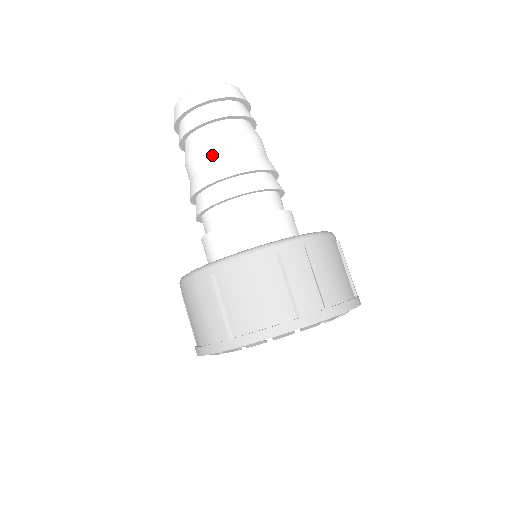
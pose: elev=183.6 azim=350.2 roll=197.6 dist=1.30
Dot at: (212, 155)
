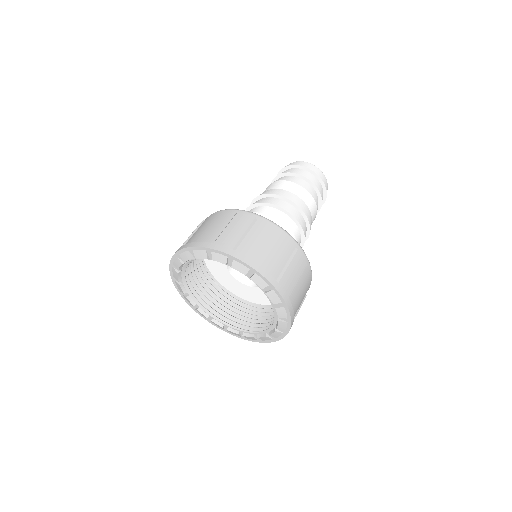
Dot at: (297, 191)
